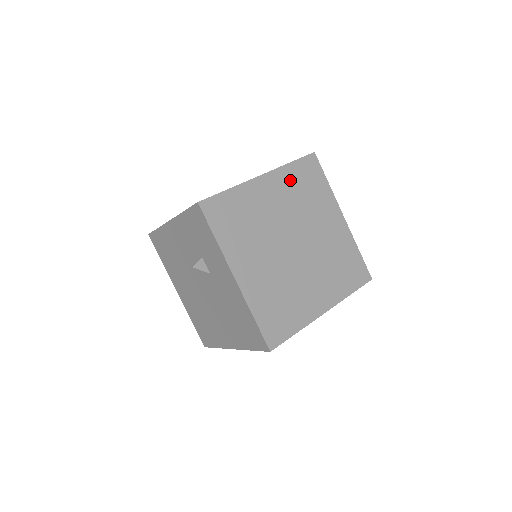
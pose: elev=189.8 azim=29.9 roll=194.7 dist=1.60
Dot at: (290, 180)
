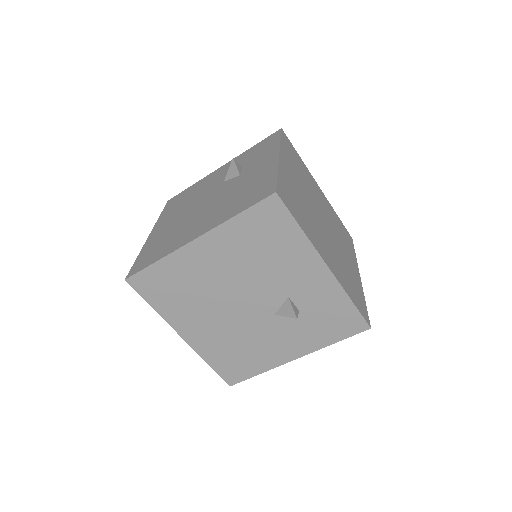
Dot at: (334, 215)
